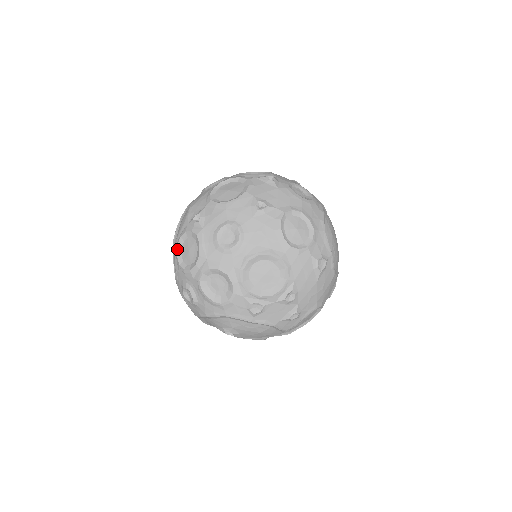
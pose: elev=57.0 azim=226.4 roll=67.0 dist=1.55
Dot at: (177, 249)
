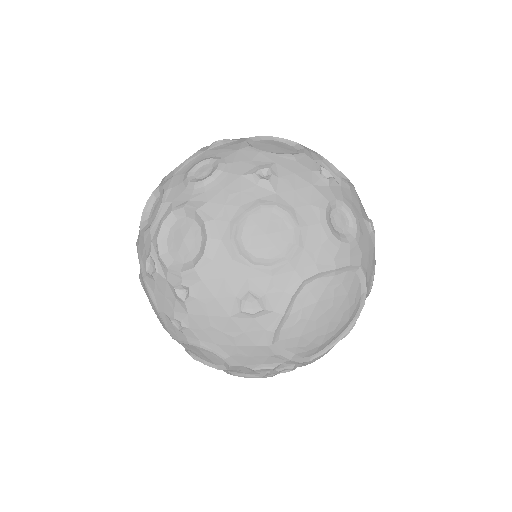
Dot at: occluded
